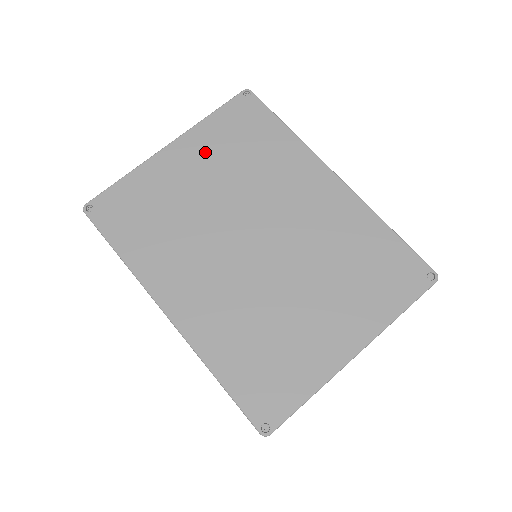
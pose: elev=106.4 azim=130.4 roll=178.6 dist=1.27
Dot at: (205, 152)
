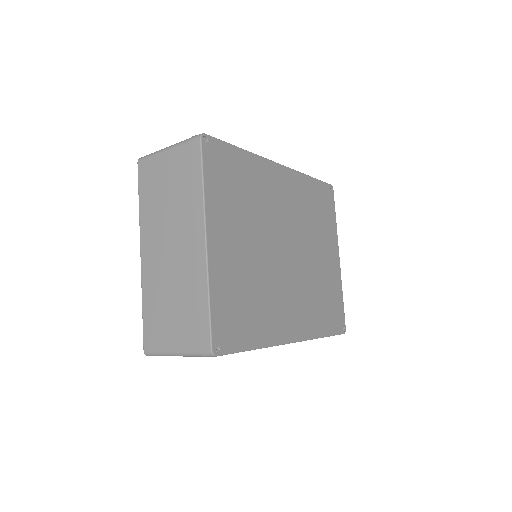
Dot at: (227, 220)
